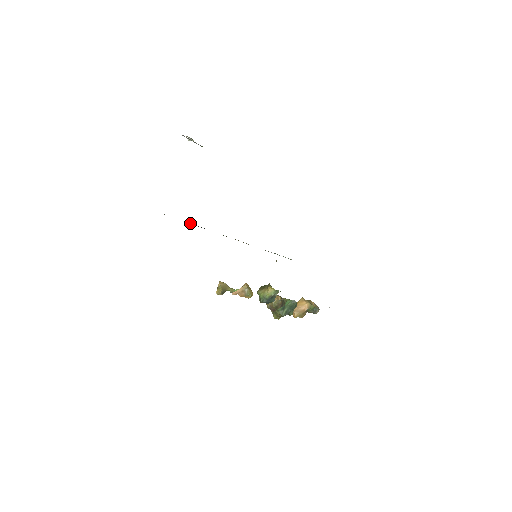
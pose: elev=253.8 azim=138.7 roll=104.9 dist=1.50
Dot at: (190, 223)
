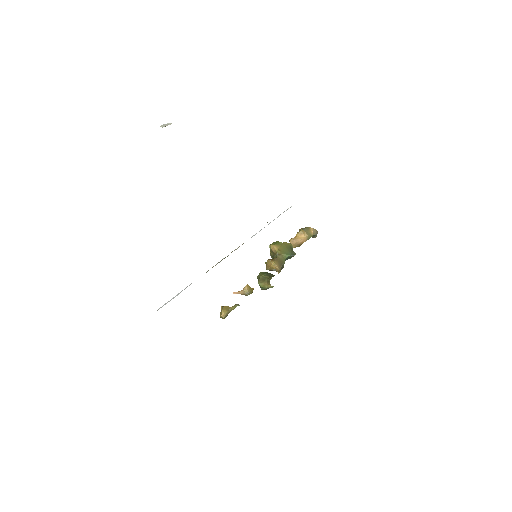
Dot at: occluded
